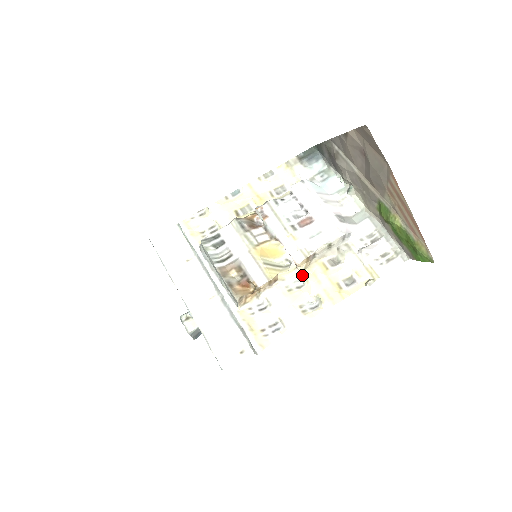
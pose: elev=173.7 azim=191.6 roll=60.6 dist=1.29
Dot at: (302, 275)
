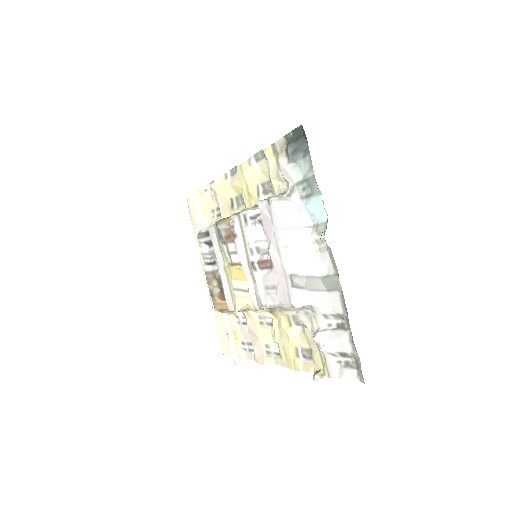
Dot at: occluded
